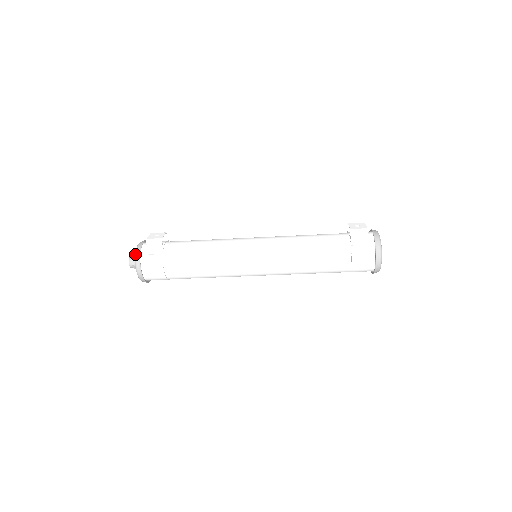
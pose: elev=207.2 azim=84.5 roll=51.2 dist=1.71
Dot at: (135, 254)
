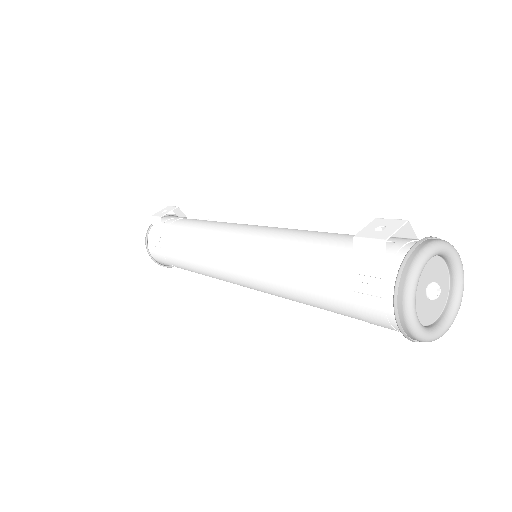
Dot at: (146, 233)
